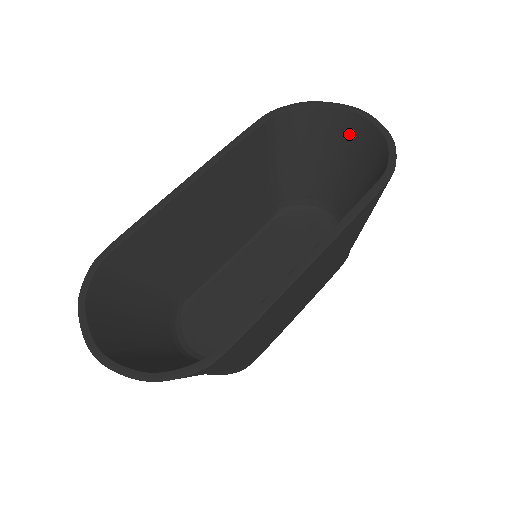
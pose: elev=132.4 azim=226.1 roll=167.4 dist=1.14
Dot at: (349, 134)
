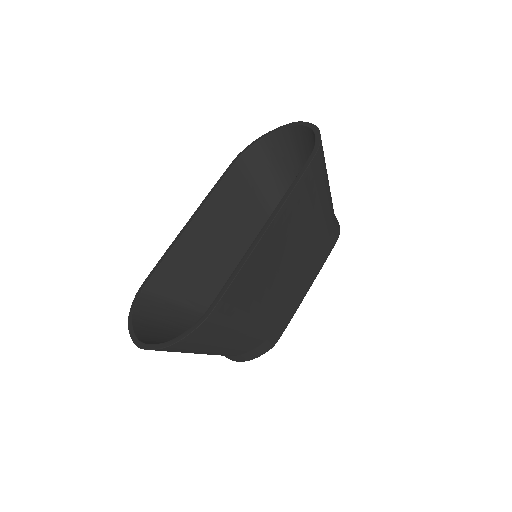
Dot at: (297, 143)
